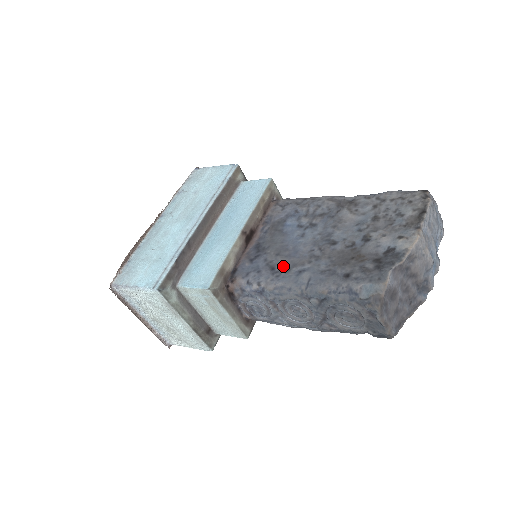
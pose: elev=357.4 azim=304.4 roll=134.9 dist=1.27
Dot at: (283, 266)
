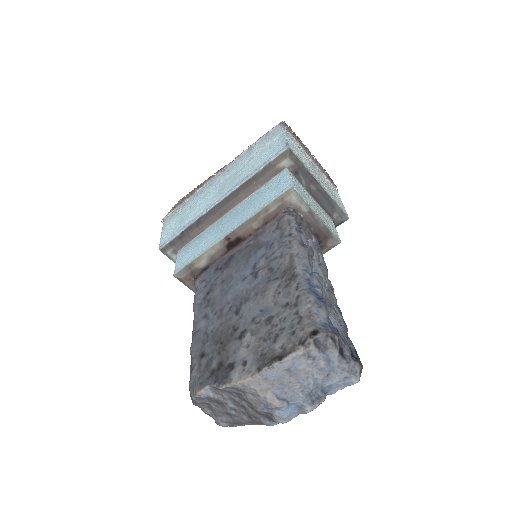
Dot at: (210, 298)
